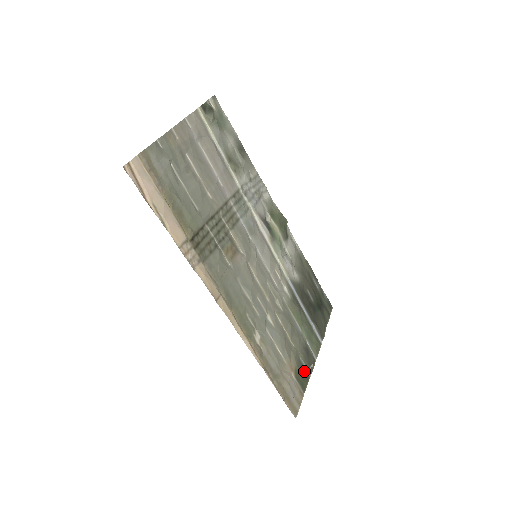
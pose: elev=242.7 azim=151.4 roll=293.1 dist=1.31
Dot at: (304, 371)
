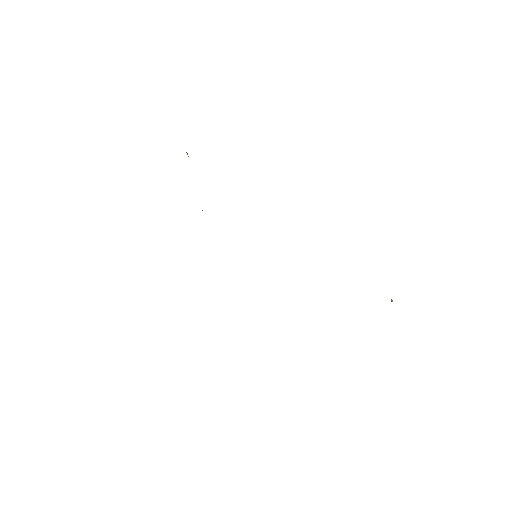
Dot at: occluded
